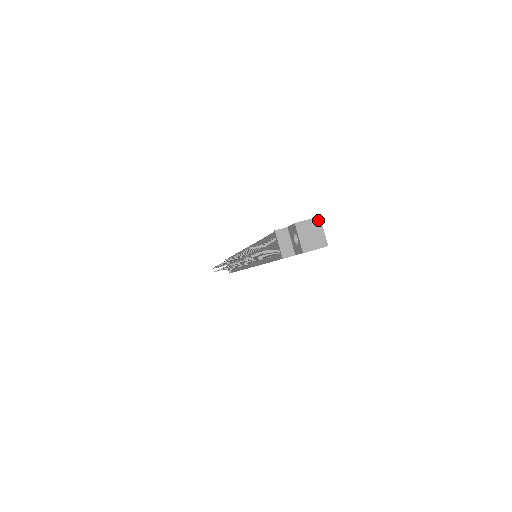
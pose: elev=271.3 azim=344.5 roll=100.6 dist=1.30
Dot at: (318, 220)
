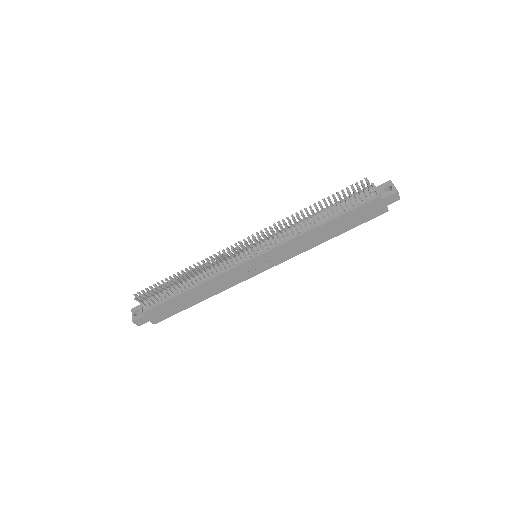
Dot at: occluded
